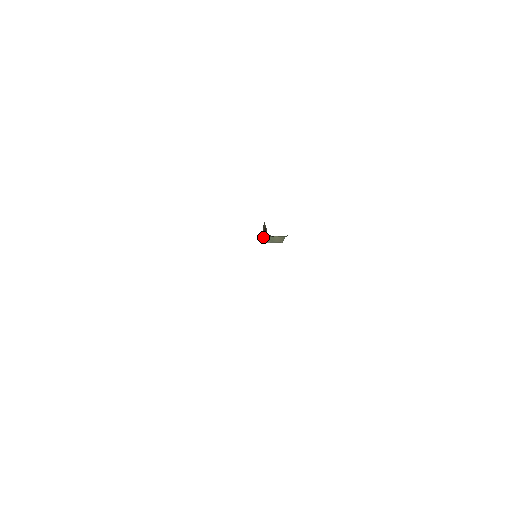
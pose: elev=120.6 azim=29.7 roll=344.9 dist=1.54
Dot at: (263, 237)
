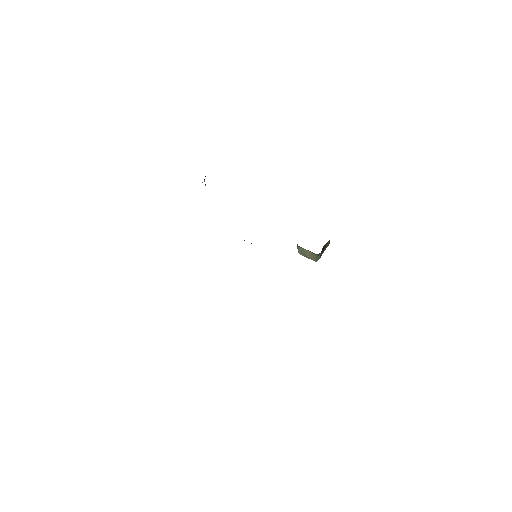
Dot at: occluded
